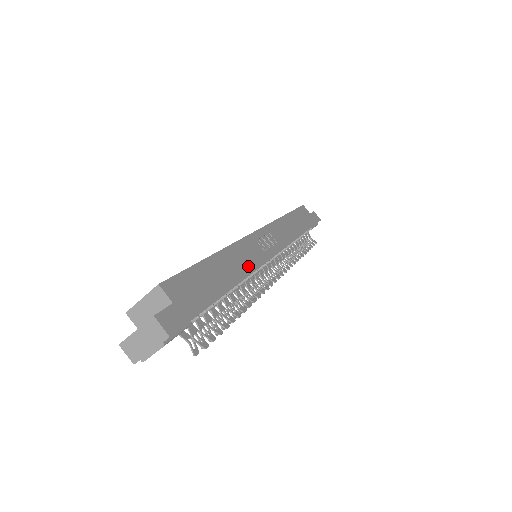
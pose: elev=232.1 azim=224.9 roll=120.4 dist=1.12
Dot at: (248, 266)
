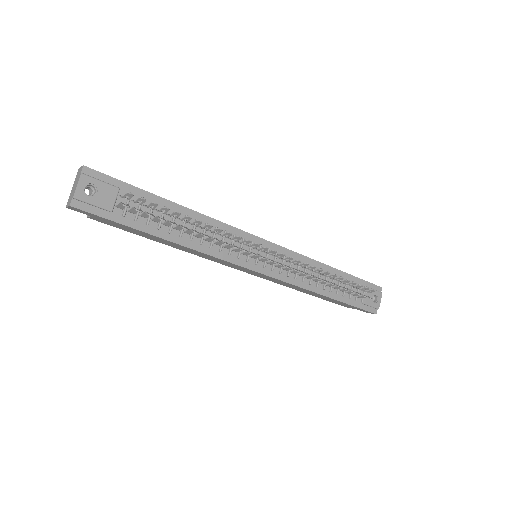
Dot at: (215, 221)
